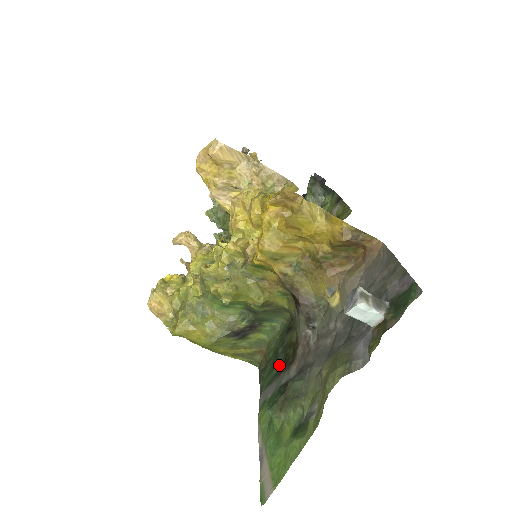
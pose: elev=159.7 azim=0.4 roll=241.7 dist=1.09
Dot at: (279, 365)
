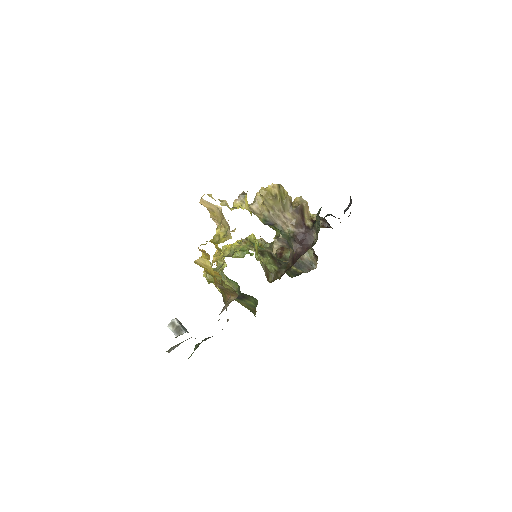
Dot at: occluded
